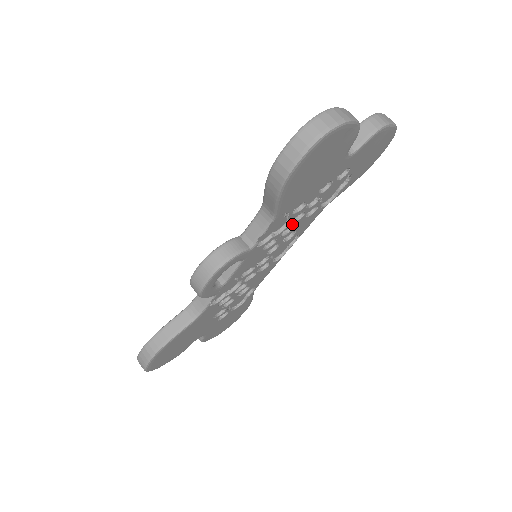
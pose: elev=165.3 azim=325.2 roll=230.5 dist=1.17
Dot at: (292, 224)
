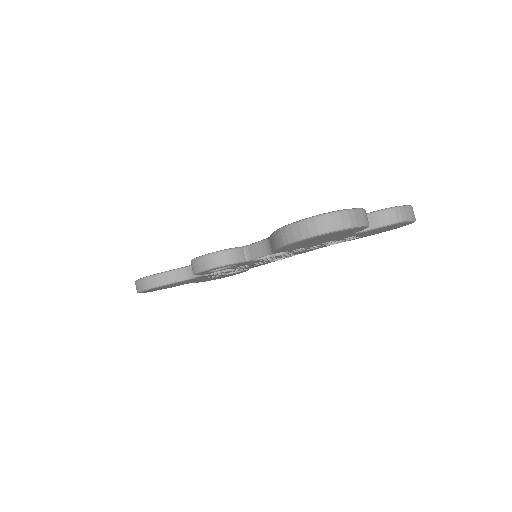
Dot at: (292, 252)
